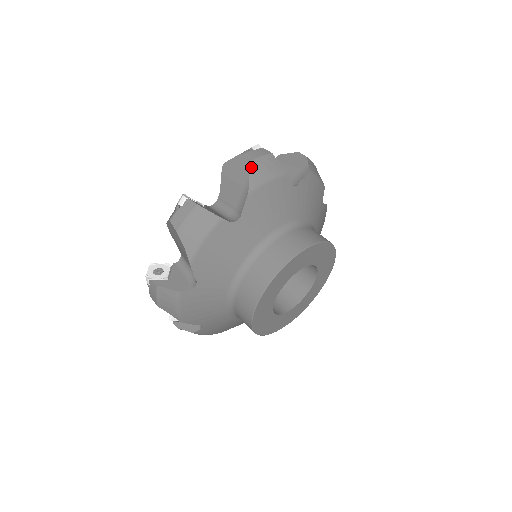
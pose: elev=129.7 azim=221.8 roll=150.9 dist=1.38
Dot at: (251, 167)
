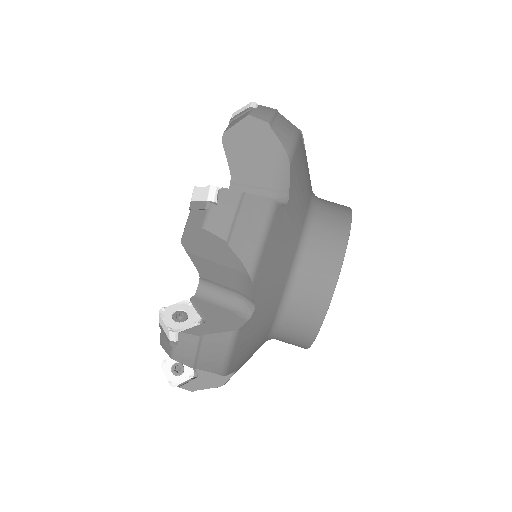
Dot at: (233, 243)
